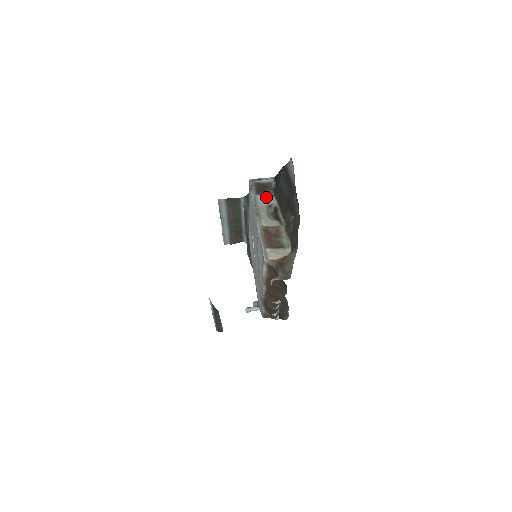
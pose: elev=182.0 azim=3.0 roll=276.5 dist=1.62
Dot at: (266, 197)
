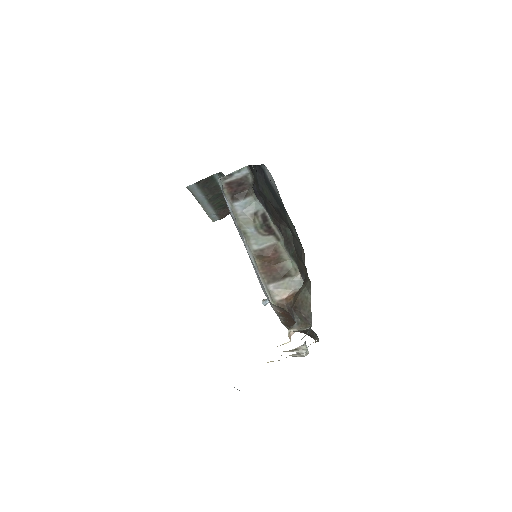
Dot at: (246, 202)
